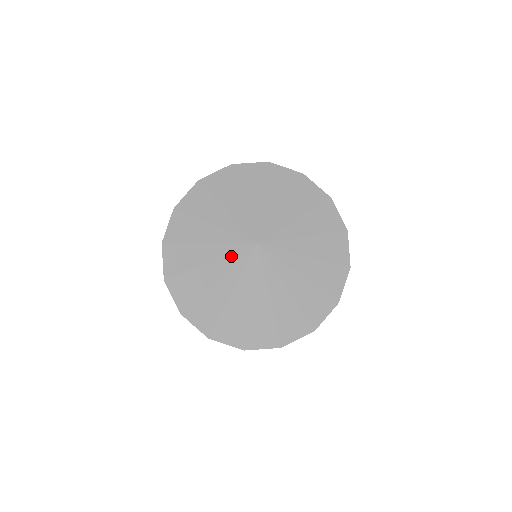
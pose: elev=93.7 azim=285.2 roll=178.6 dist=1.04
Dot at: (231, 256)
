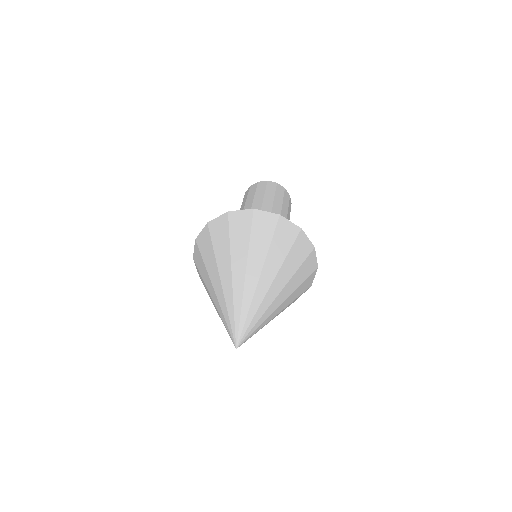
Dot at: occluded
